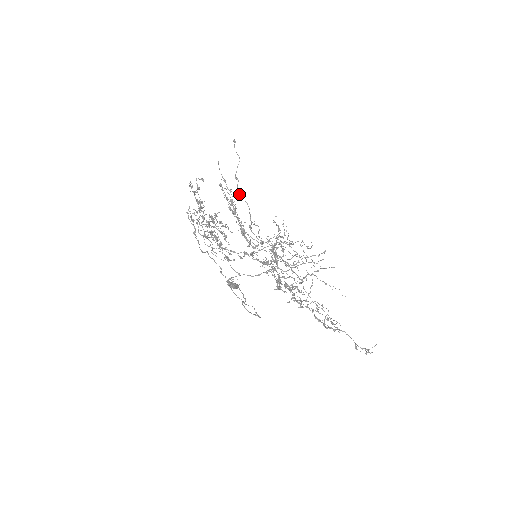
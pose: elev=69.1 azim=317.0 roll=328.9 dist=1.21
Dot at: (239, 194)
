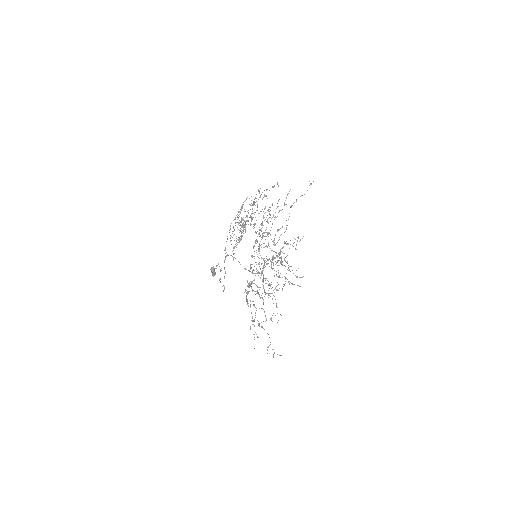
Dot at: occluded
